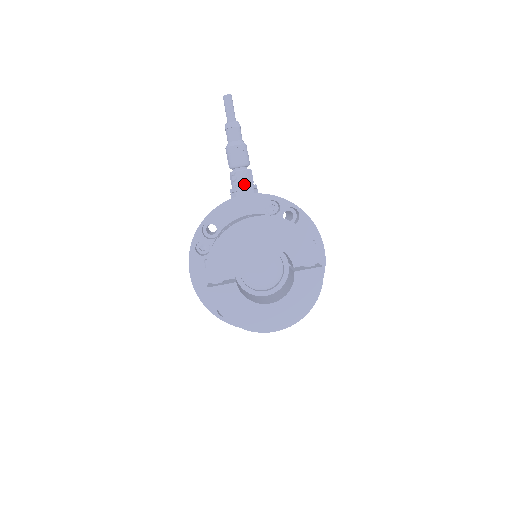
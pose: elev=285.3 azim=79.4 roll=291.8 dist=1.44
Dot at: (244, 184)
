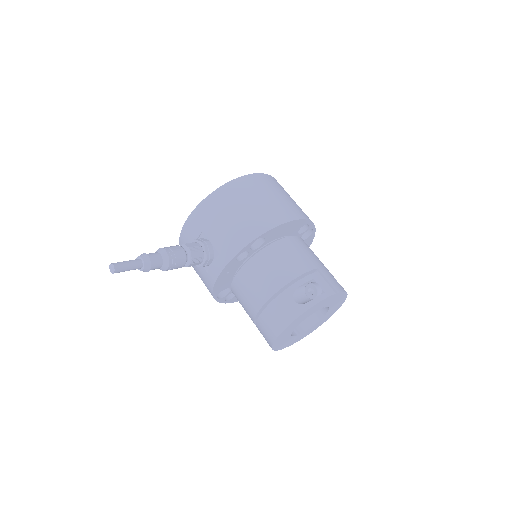
Dot at: (201, 261)
